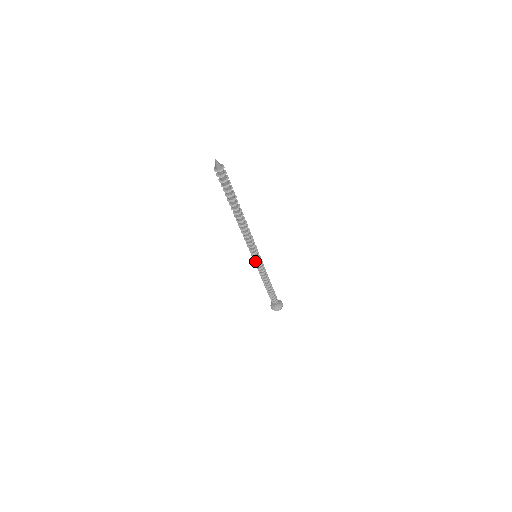
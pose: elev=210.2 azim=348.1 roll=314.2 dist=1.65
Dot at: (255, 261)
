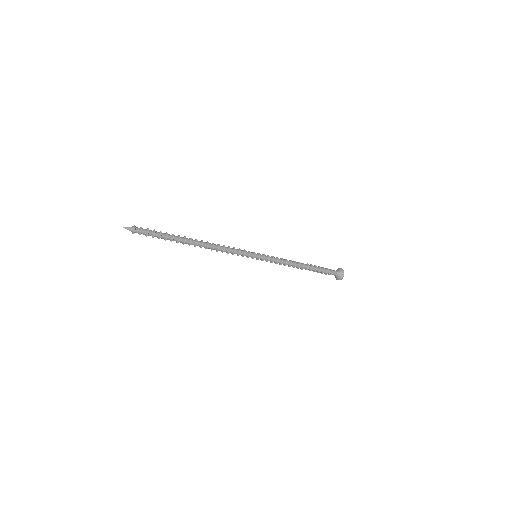
Dot at: (261, 259)
